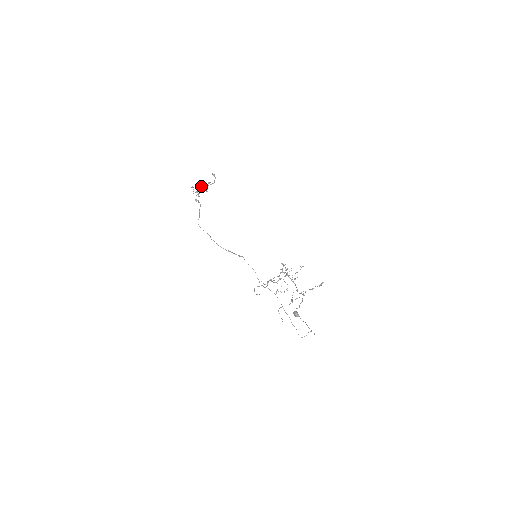
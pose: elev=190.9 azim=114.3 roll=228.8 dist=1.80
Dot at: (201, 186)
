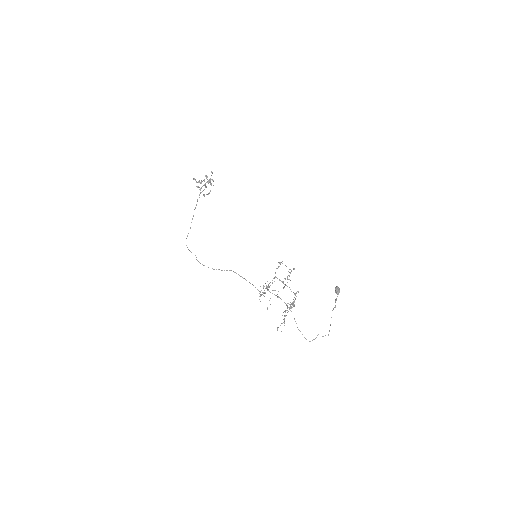
Dot at: (201, 183)
